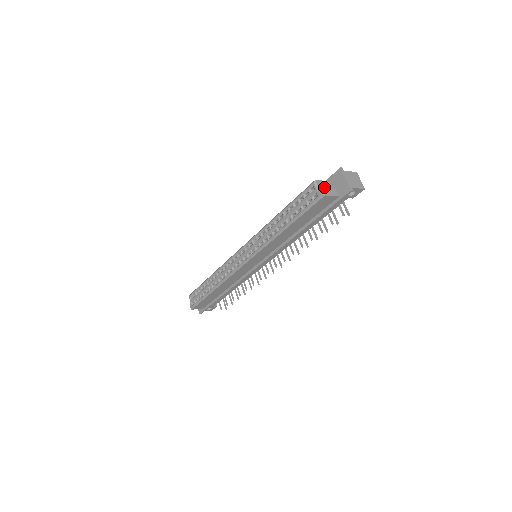
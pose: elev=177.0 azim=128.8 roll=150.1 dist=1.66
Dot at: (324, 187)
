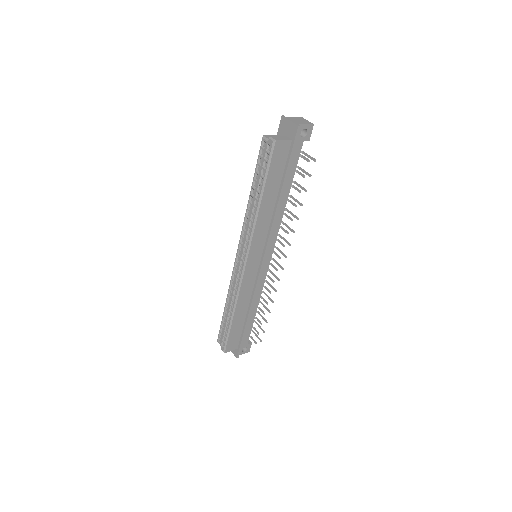
Dot at: (273, 136)
